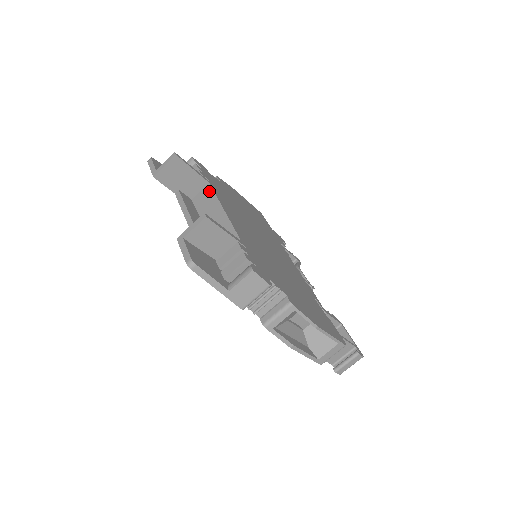
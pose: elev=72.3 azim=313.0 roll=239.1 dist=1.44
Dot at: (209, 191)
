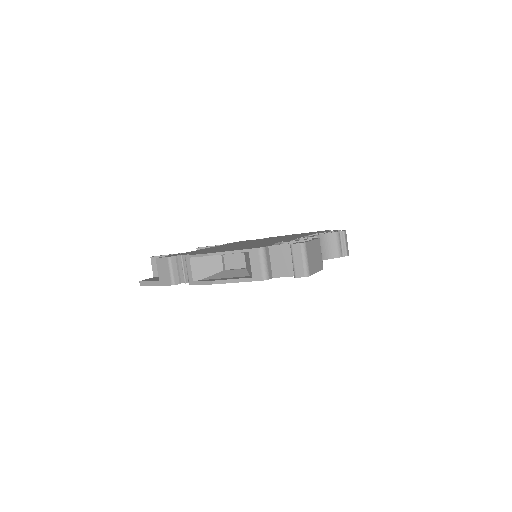
Dot at: occluded
